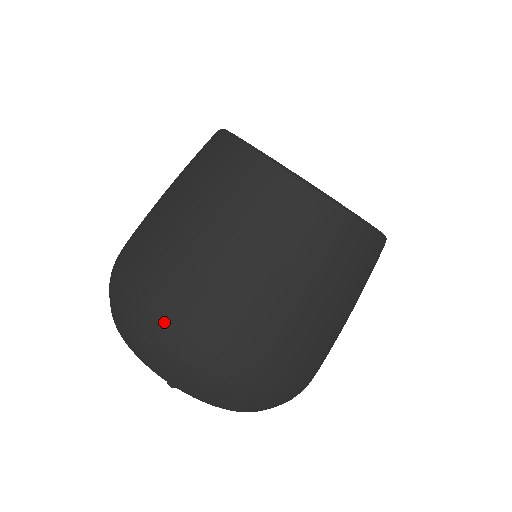
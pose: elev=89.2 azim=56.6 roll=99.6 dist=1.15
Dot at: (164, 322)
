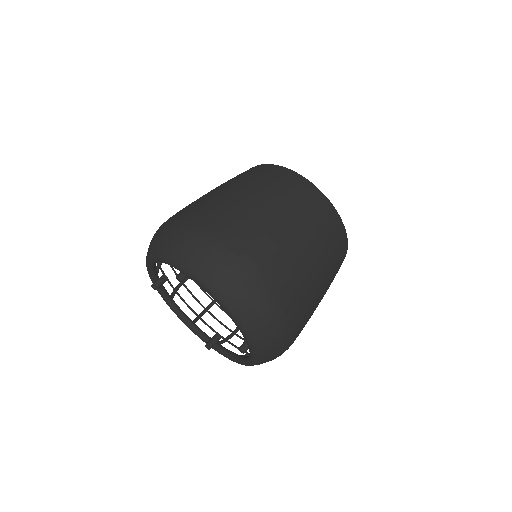
Dot at: (189, 219)
